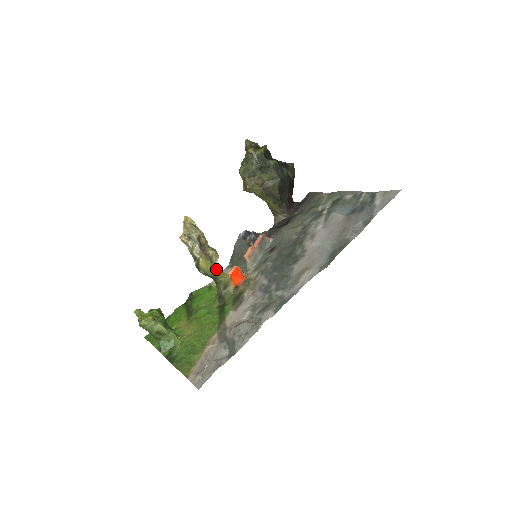
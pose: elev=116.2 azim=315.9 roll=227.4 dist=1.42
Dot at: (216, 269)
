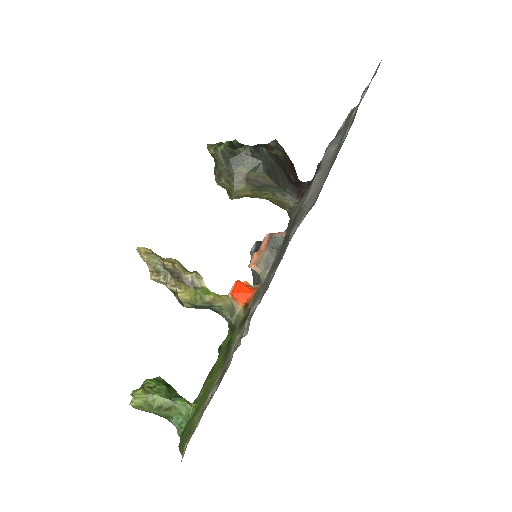
Dot at: (204, 294)
